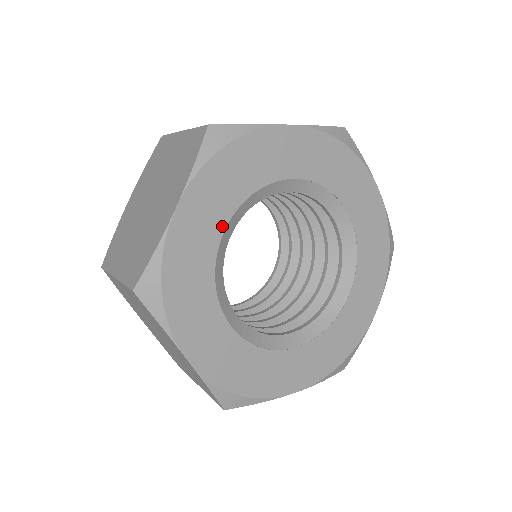
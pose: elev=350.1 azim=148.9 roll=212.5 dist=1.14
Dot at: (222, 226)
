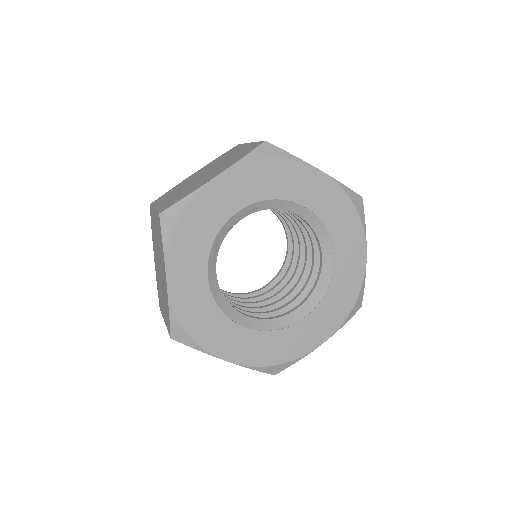
Dot at: (239, 207)
